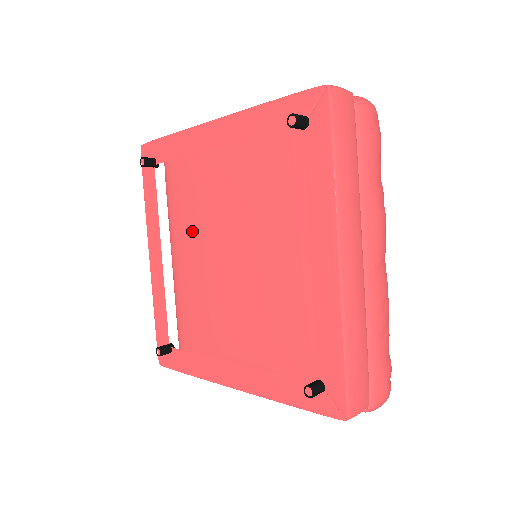
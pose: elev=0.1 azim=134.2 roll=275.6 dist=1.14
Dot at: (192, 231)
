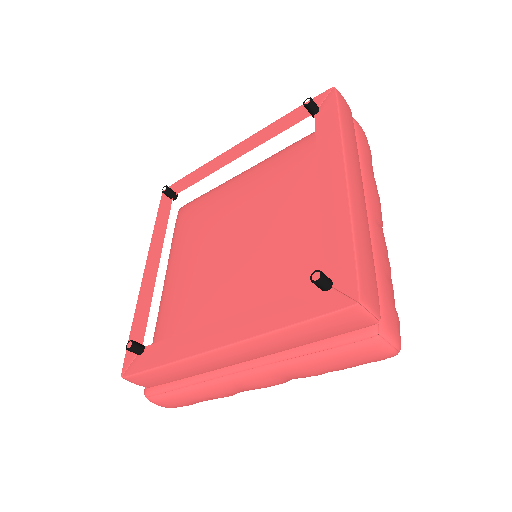
Dot at: (194, 250)
